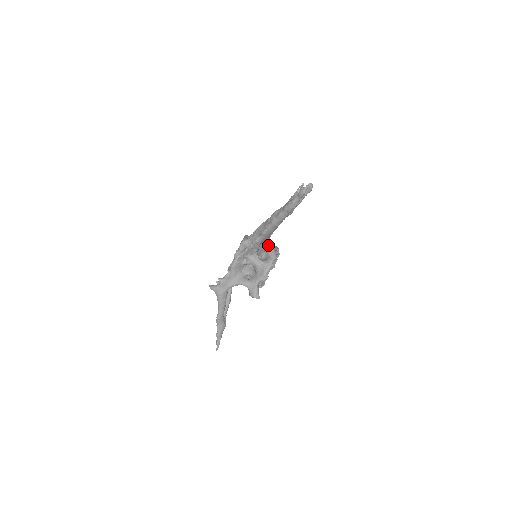
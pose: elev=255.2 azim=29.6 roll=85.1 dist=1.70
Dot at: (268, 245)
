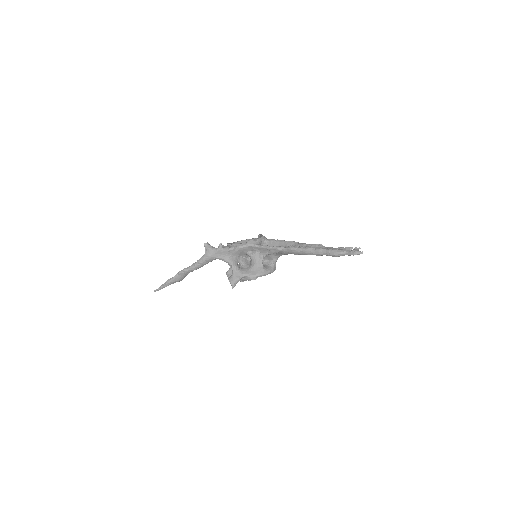
Dot at: (277, 258)
